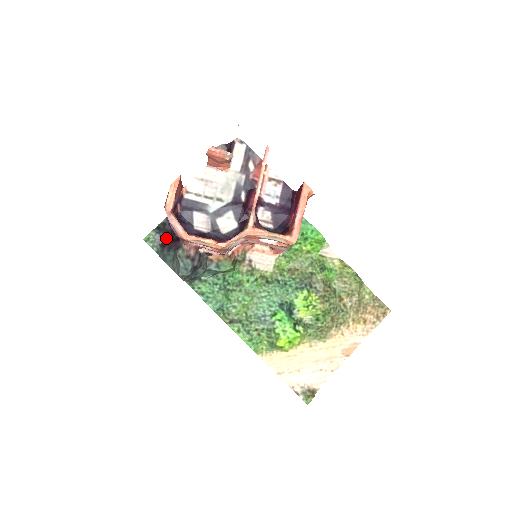
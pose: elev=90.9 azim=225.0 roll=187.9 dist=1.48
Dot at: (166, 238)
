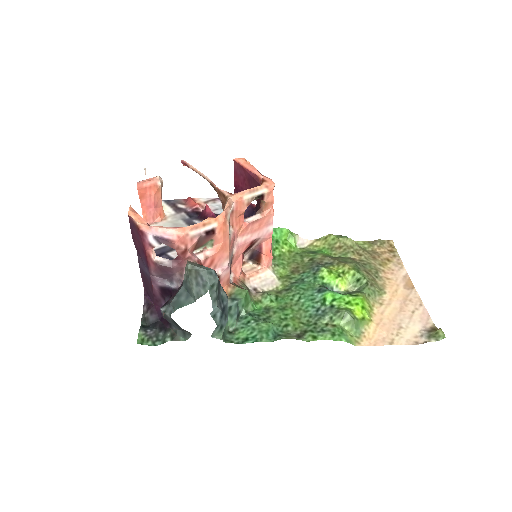
Dot at: (160, 326)
